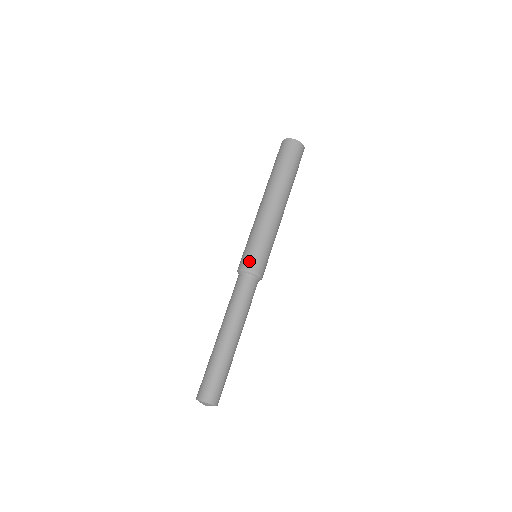
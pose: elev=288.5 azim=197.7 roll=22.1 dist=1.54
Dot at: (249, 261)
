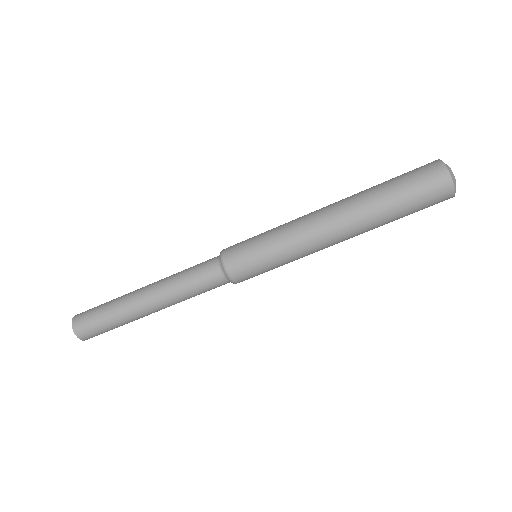
Dot at: (241, 271)
